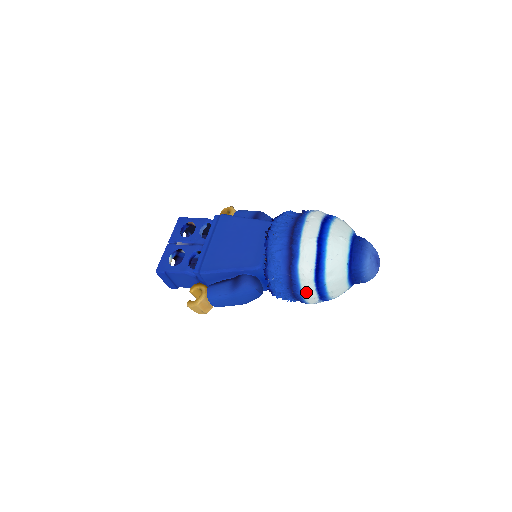
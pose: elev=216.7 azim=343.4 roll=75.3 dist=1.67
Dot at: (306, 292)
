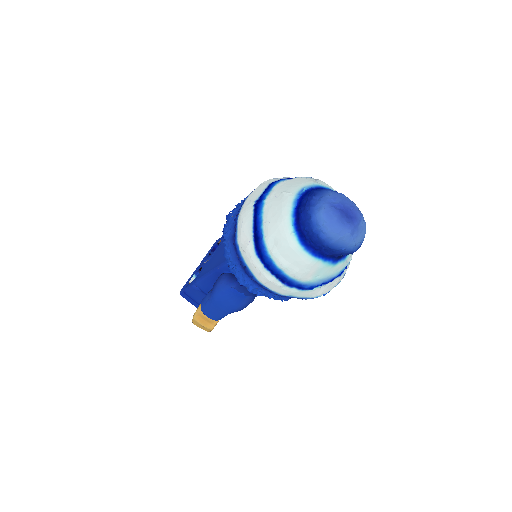
Dot at: (257, 274)
